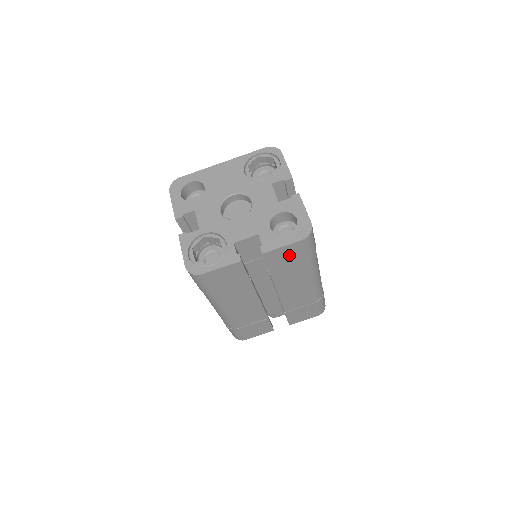
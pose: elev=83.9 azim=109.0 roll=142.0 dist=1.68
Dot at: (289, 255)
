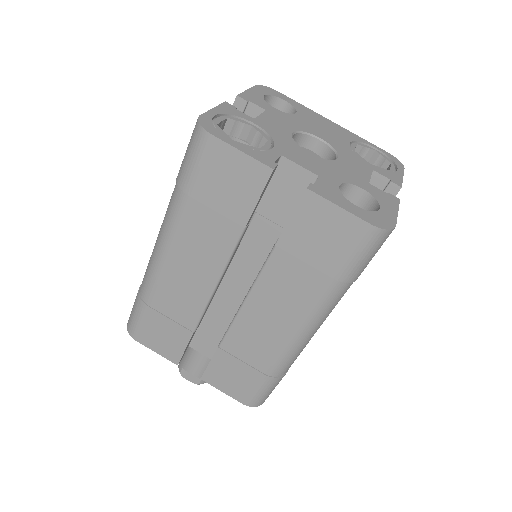
Dot at: (329, 235)
